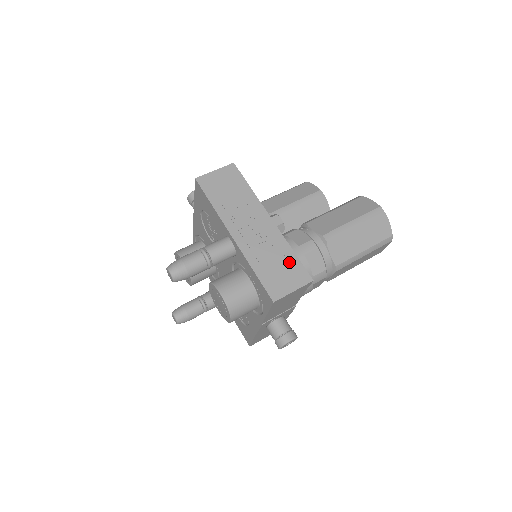
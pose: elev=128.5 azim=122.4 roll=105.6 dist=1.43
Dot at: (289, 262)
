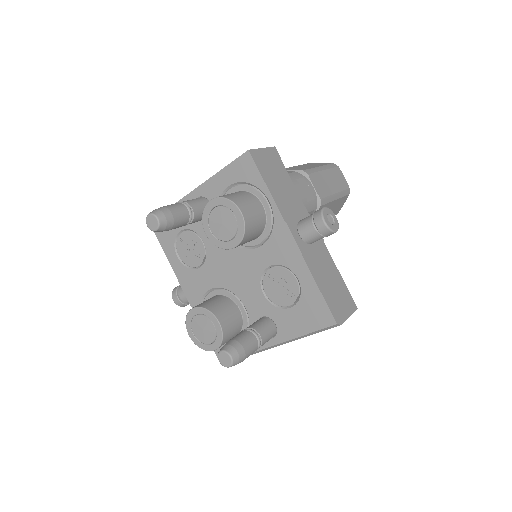
Dot at: occluded
